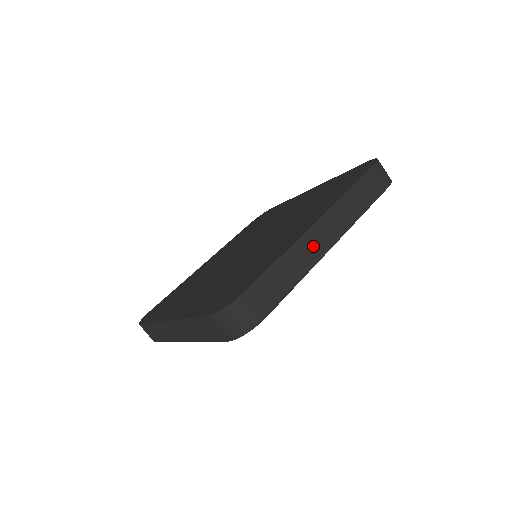
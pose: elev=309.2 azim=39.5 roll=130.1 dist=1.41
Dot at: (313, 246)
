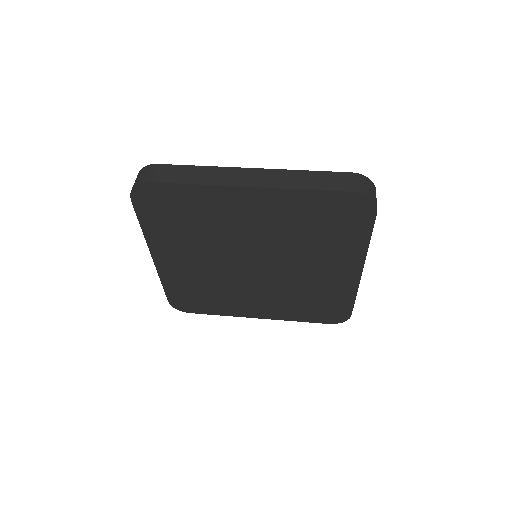
Dot at: (230, 177)
